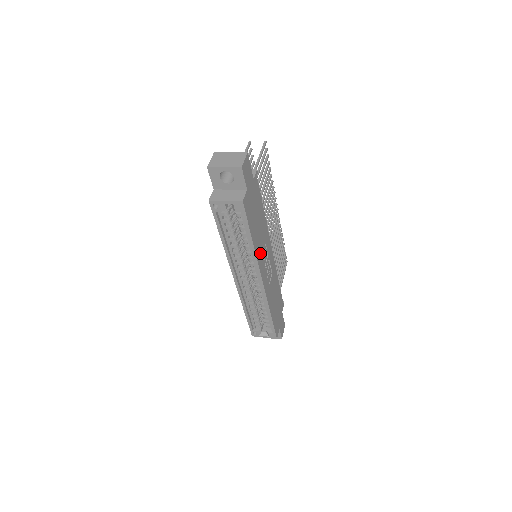
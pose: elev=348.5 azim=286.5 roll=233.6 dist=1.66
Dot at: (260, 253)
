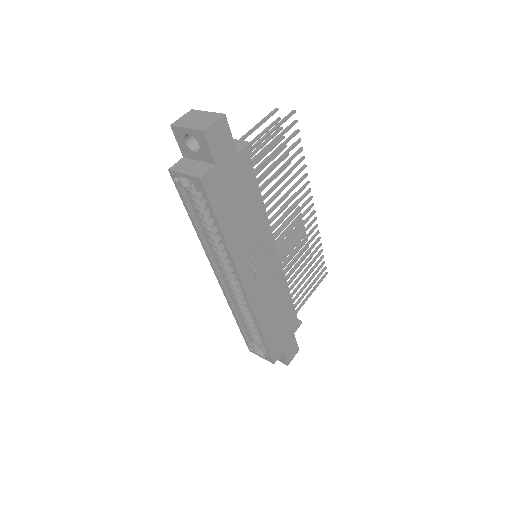
Dot at: (243, 253)
